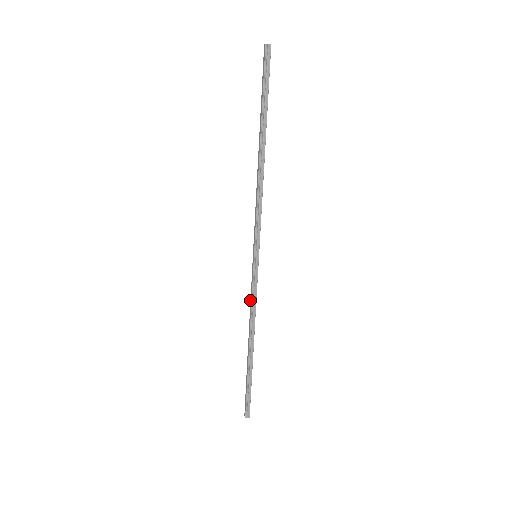
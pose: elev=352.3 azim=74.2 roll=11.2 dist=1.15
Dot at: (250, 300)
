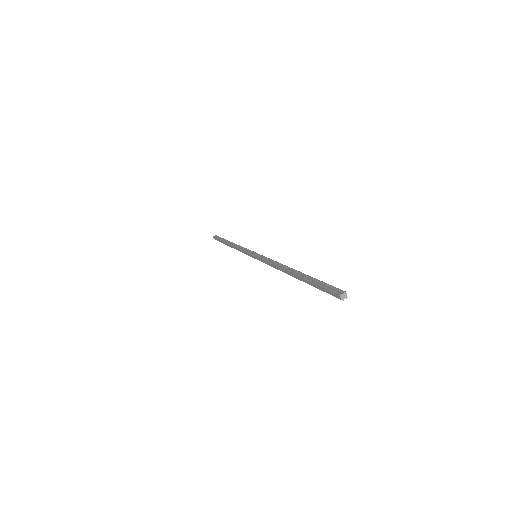
Dot at: (240, 250)
